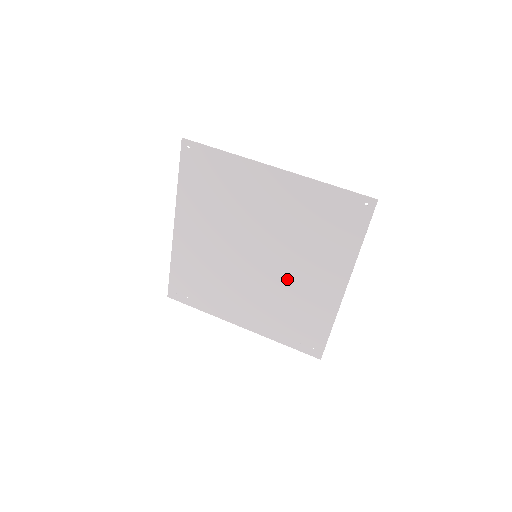
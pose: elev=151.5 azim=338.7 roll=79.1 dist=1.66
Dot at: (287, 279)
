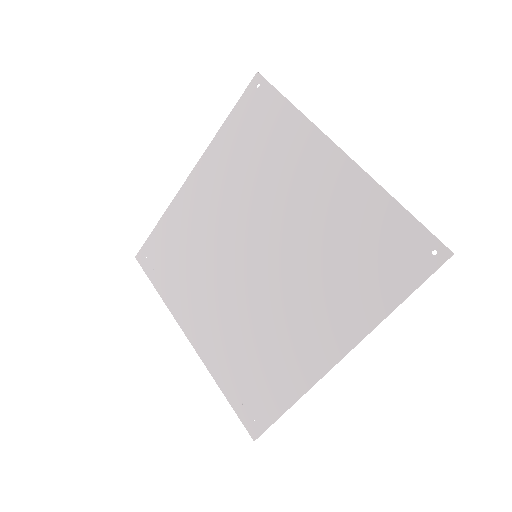
Dot at: (275, 305)
